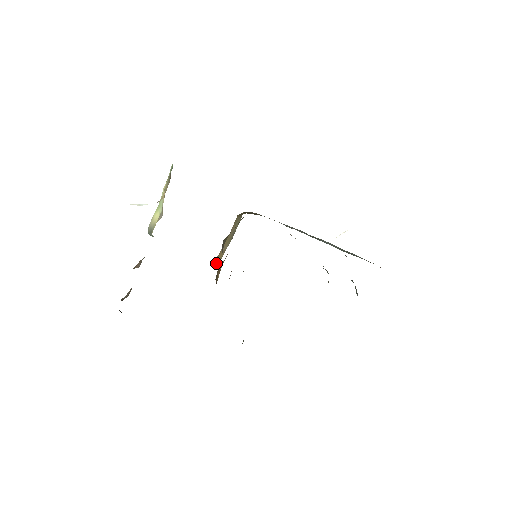
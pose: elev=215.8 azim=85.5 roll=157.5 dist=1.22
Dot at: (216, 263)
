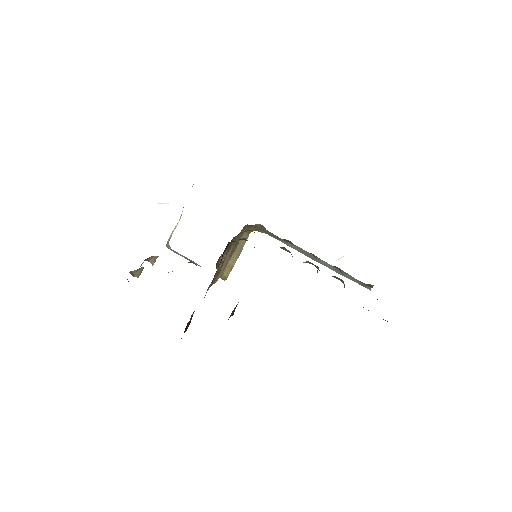
Dot at: (223, 279)
